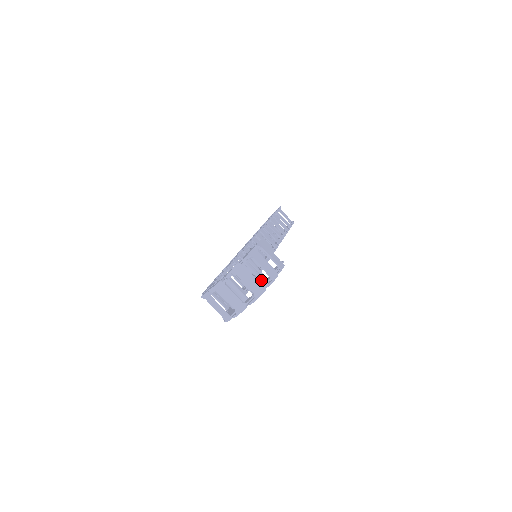
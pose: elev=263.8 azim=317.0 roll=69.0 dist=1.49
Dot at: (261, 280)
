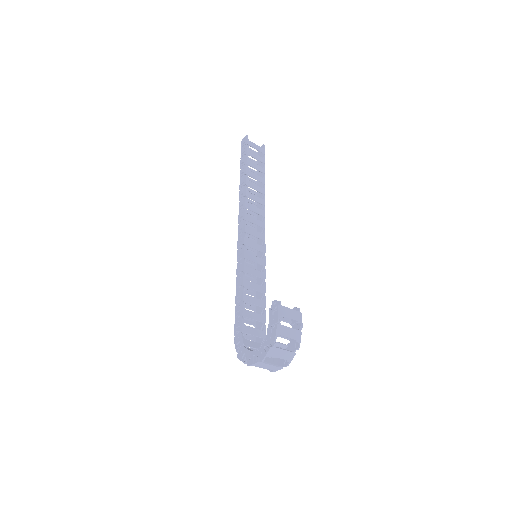
Dot at: (287, 339)
